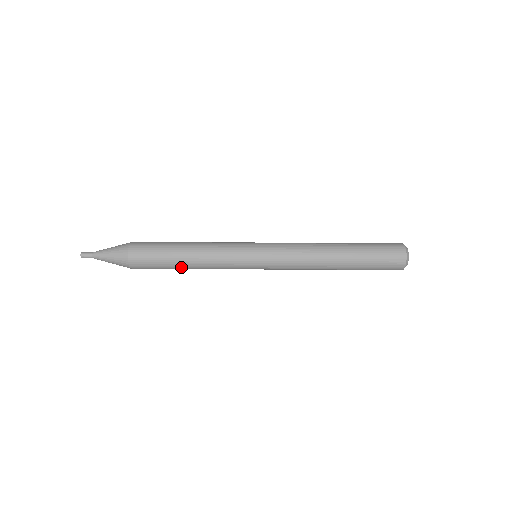
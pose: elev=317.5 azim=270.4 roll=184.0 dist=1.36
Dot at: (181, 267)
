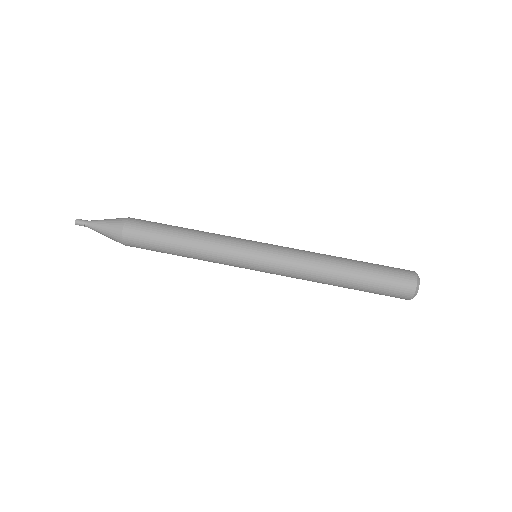
Dot at: occluded
